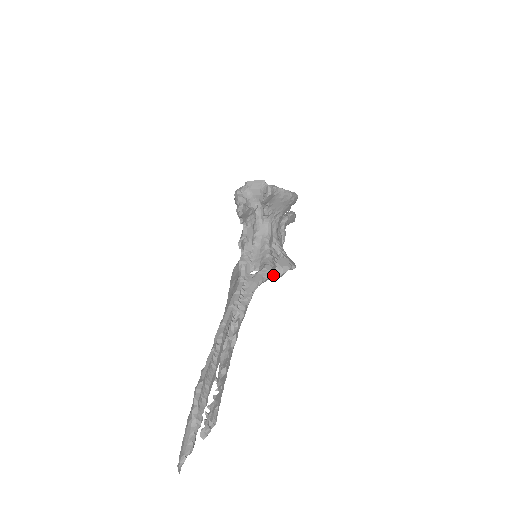
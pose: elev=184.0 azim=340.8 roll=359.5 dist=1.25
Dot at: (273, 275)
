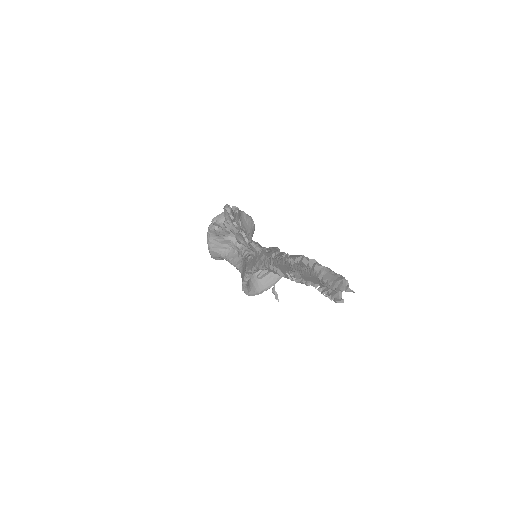
Dot at: occluded
